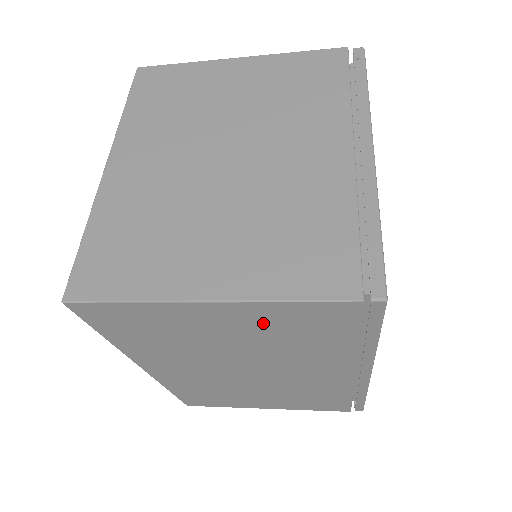
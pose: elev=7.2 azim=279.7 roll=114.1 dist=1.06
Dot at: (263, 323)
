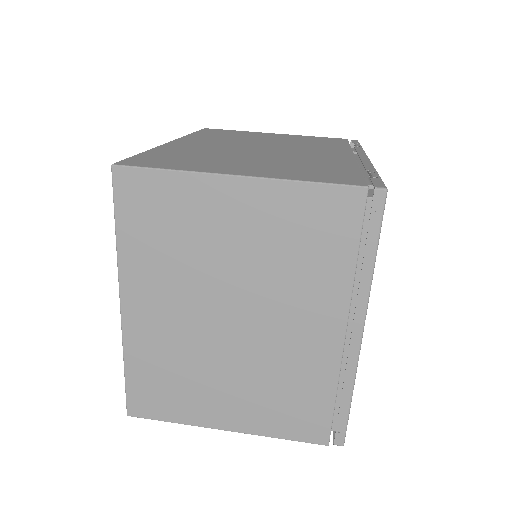
Dot at: occluded
